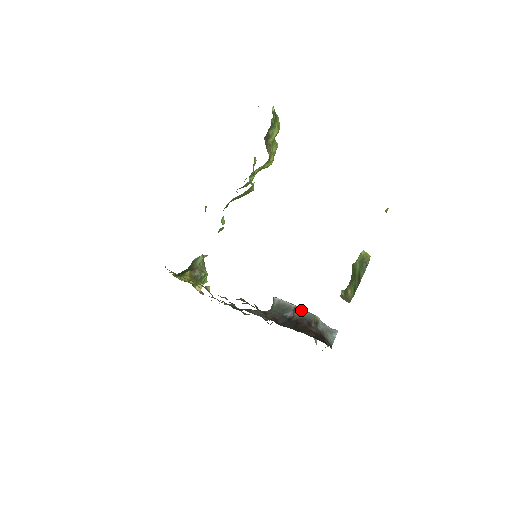
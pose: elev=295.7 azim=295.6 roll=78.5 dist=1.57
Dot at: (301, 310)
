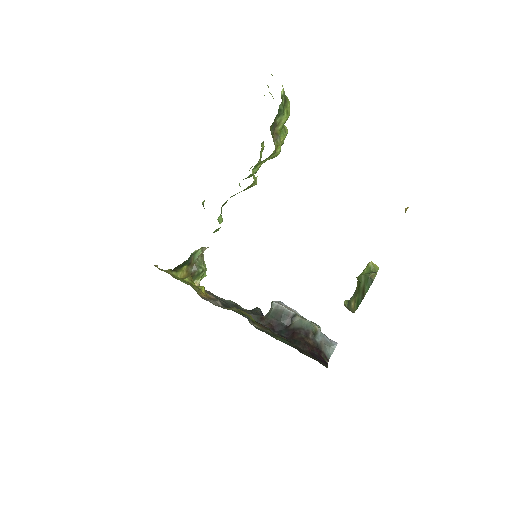
Dot at: (300, 318)
